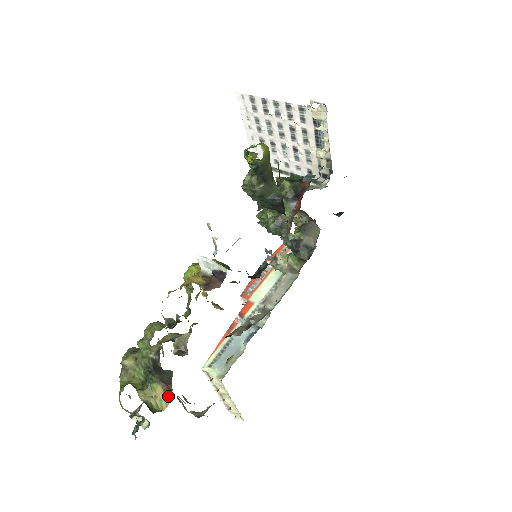
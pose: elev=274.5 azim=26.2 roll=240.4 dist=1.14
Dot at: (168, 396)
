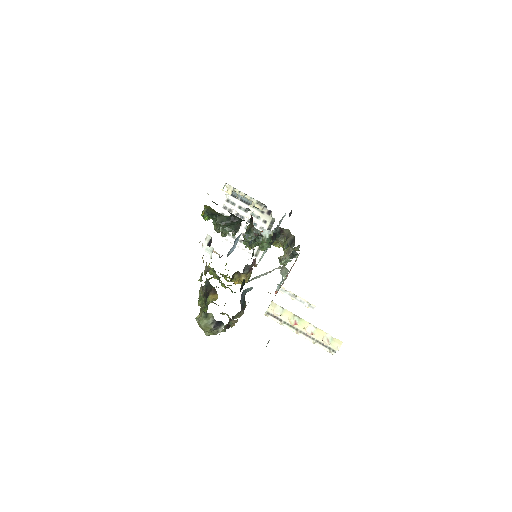
Dot at: (216, 294)
